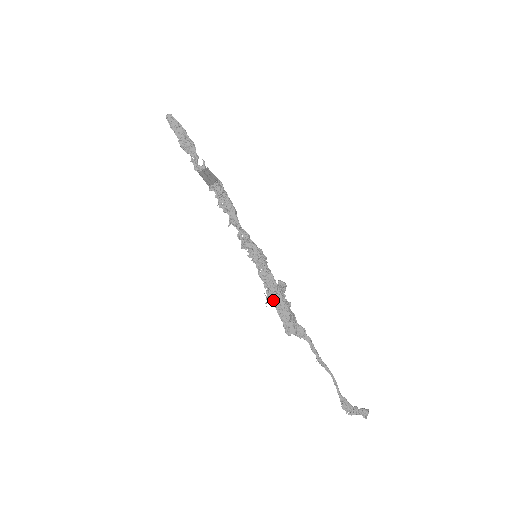
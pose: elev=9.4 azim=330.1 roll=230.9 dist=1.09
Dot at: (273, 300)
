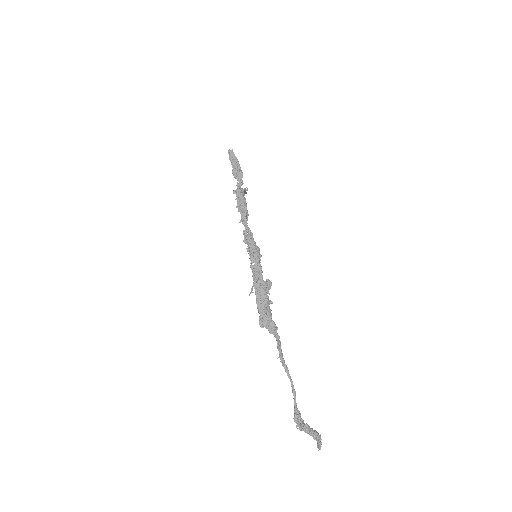
Dot at: (255, 290)
